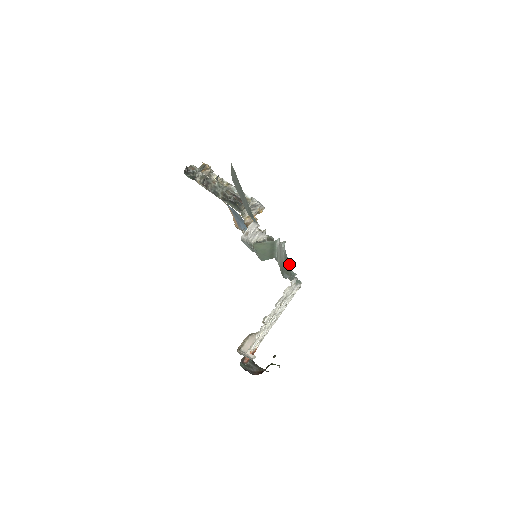
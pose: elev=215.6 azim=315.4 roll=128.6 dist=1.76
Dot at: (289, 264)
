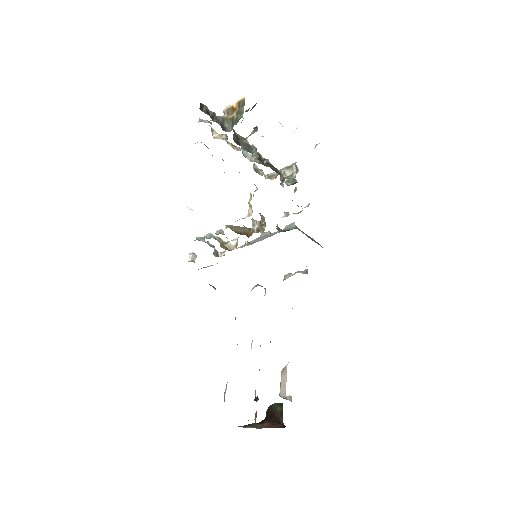
Dot at: occluded
